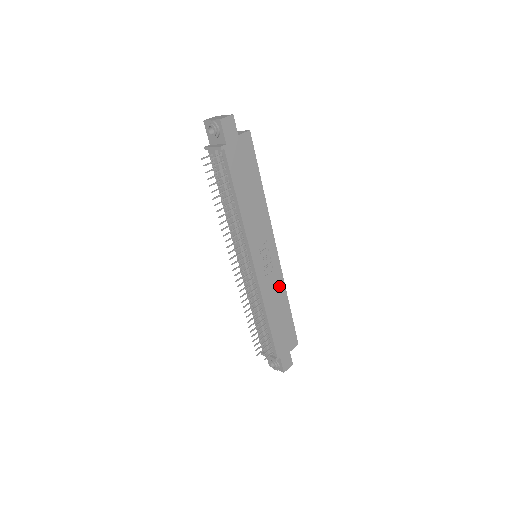
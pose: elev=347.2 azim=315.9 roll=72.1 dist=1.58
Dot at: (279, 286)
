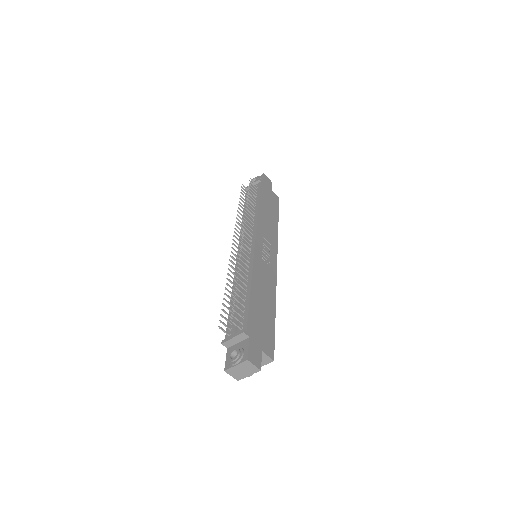
Dot at: (270, 285)
